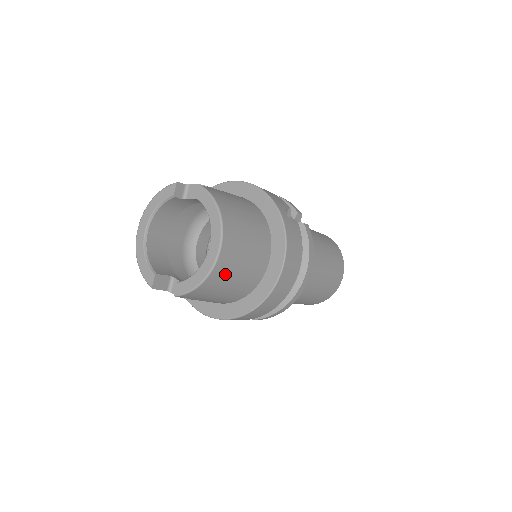
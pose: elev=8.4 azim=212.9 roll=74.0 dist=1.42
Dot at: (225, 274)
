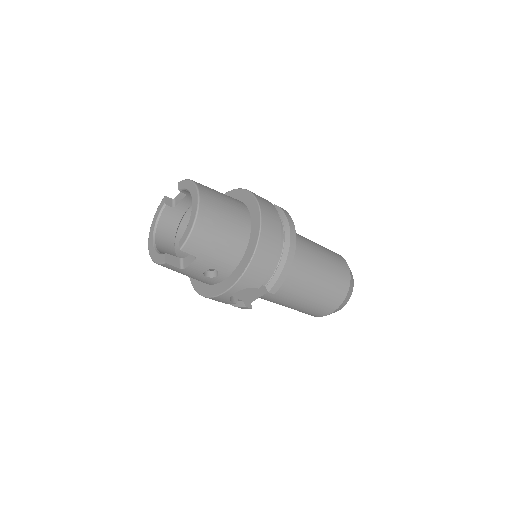
Dot at: (212, 218)
